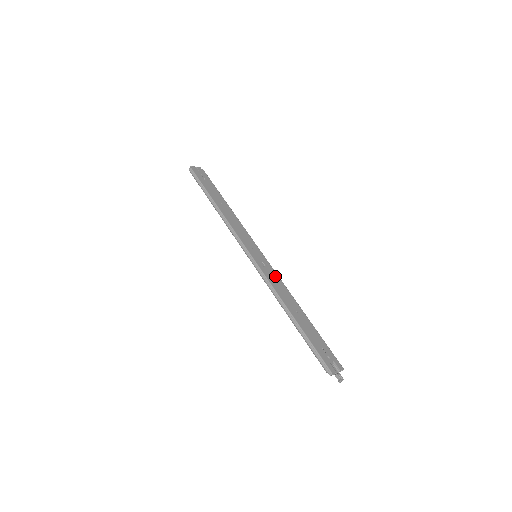
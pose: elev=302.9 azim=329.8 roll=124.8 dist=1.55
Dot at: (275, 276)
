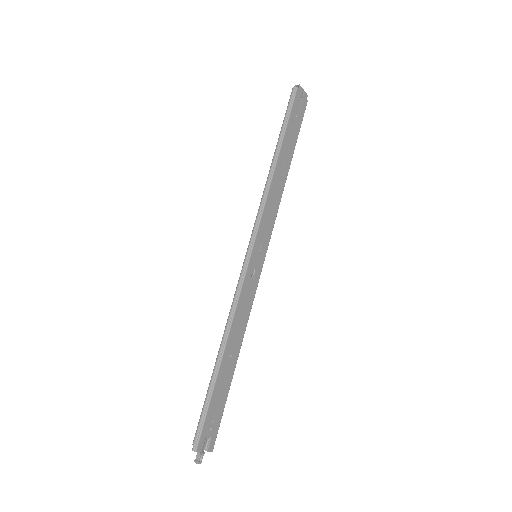
Dot at: (251, 296)
